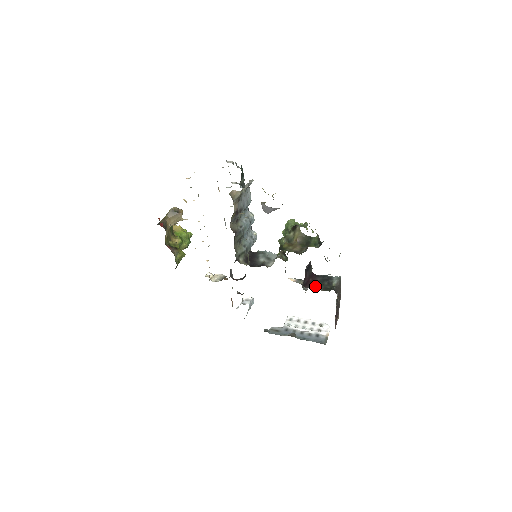
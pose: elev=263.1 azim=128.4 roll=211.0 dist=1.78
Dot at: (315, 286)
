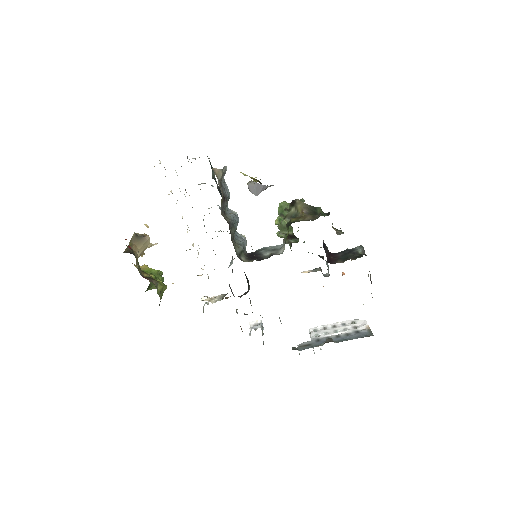
Dot at: (341, 260)
